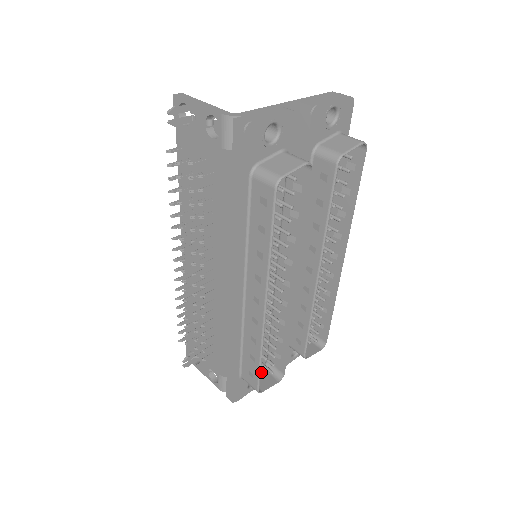
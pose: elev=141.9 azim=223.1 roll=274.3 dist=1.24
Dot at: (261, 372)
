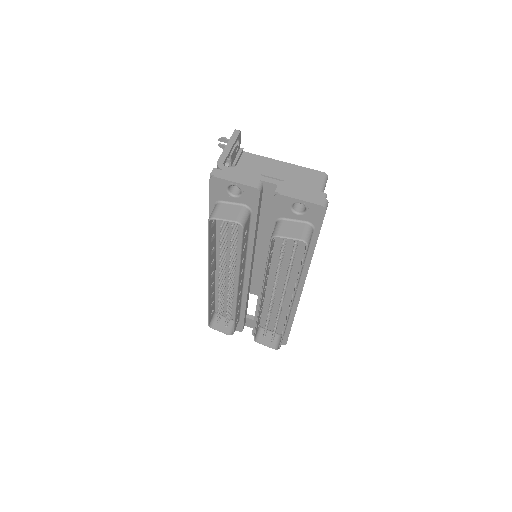
Dot at: (219, 318)
